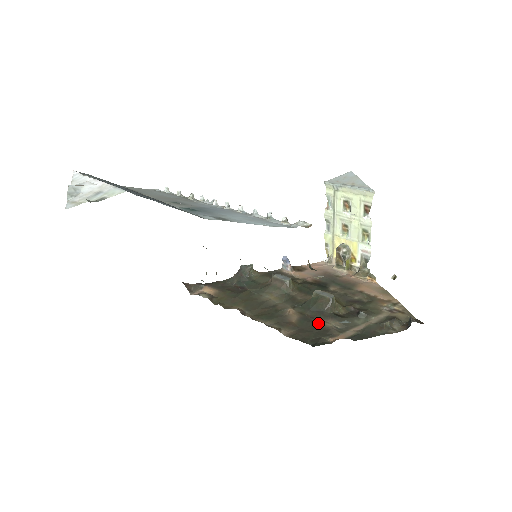
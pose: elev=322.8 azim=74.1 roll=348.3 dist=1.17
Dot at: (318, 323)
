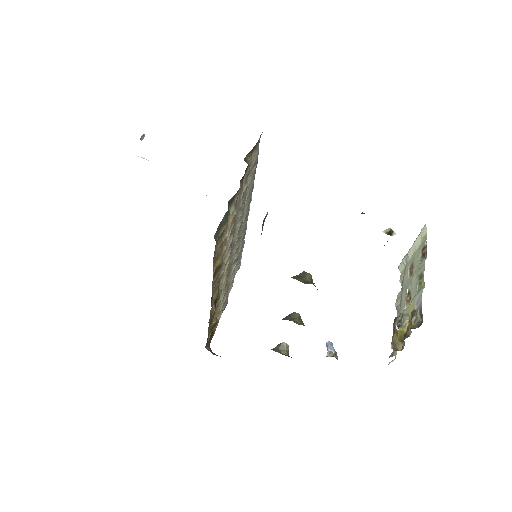
Dot at: occluded
